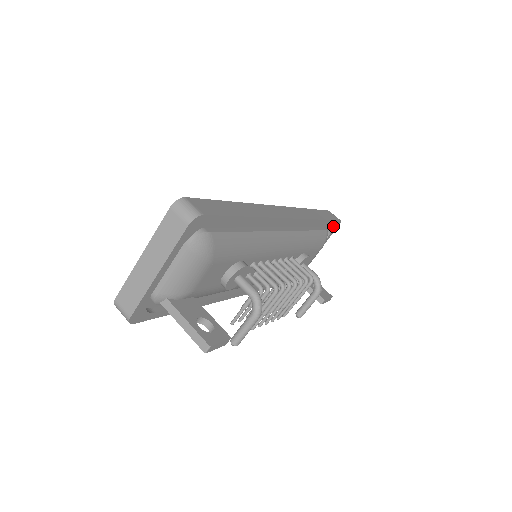
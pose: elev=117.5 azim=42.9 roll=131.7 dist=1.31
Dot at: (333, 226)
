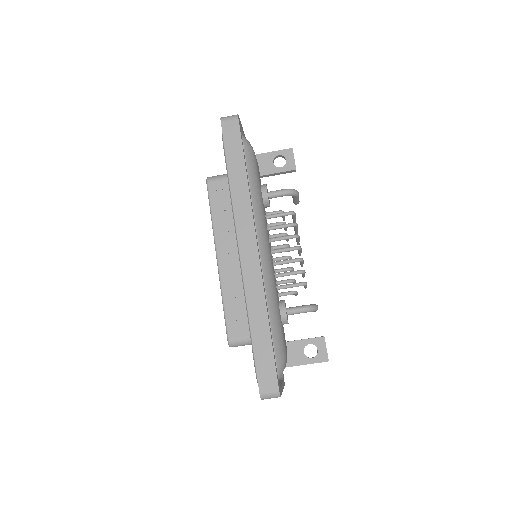
Dot at: (240, 130)
